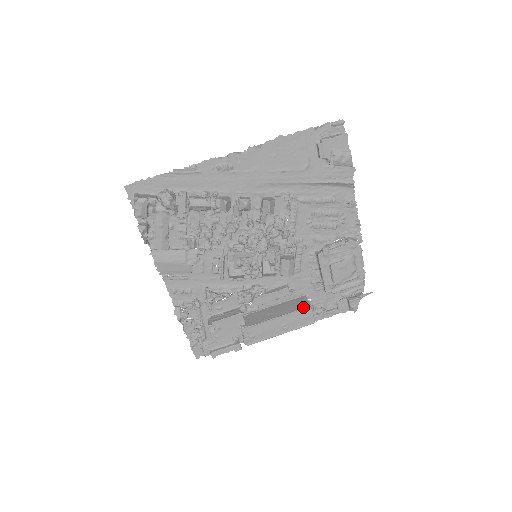
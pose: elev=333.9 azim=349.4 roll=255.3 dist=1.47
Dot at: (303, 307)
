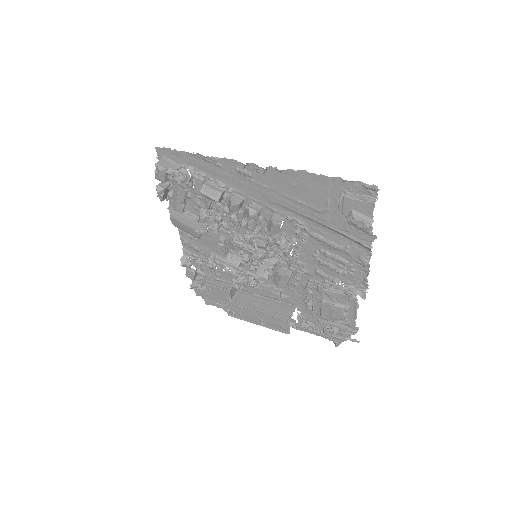
Dot at: (282, 318)
